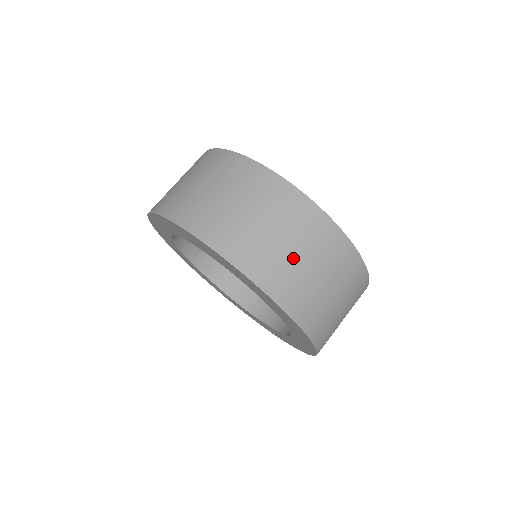
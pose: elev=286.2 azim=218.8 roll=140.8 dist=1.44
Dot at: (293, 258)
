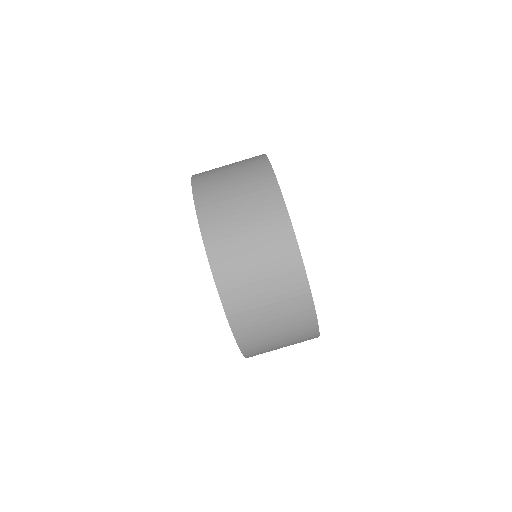
Dot at: (267, 318)
